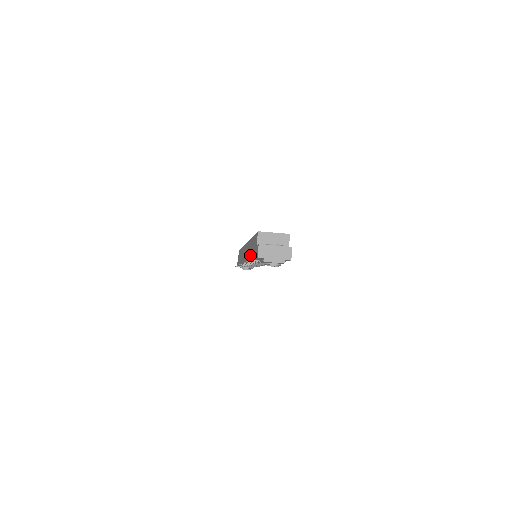
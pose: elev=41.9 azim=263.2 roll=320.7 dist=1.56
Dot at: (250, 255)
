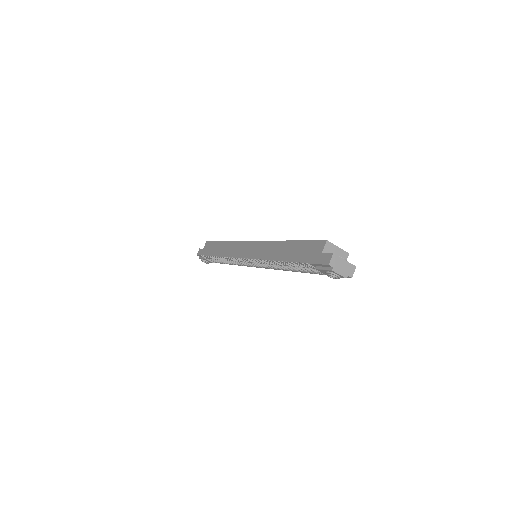
Dot at: (284, 256)
